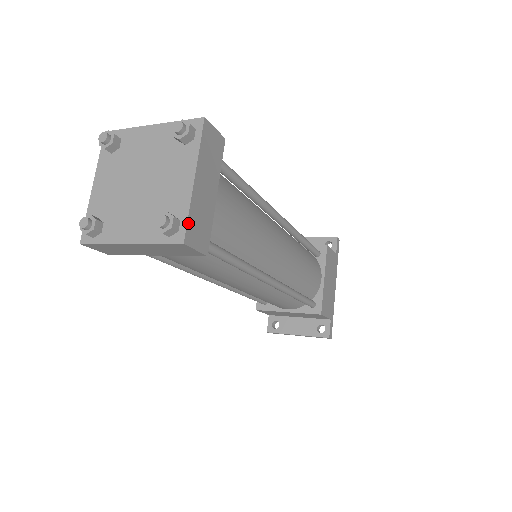
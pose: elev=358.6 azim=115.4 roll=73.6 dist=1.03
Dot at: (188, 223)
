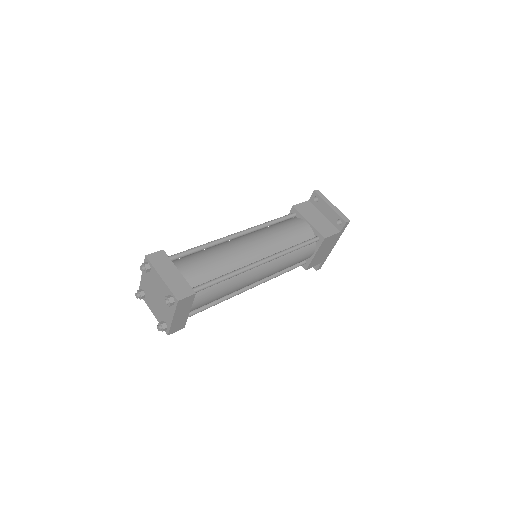
Dot at: (170, 330)
